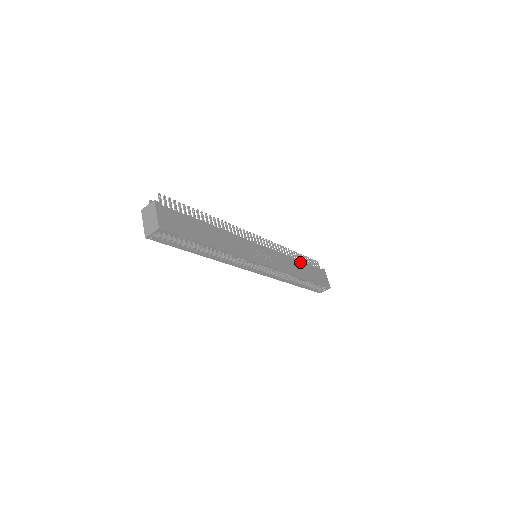
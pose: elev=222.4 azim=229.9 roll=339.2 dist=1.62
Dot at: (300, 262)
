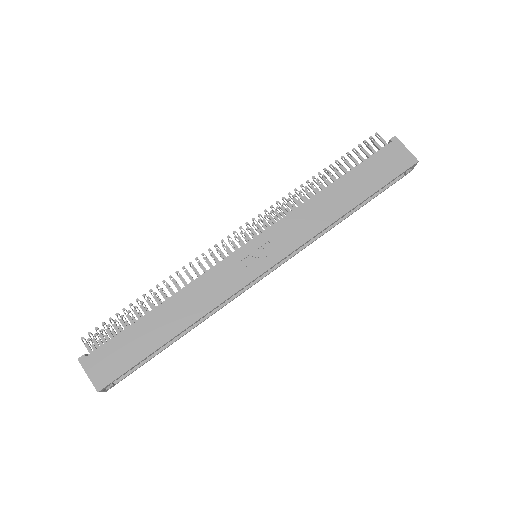
Dot at: (335, 185)
